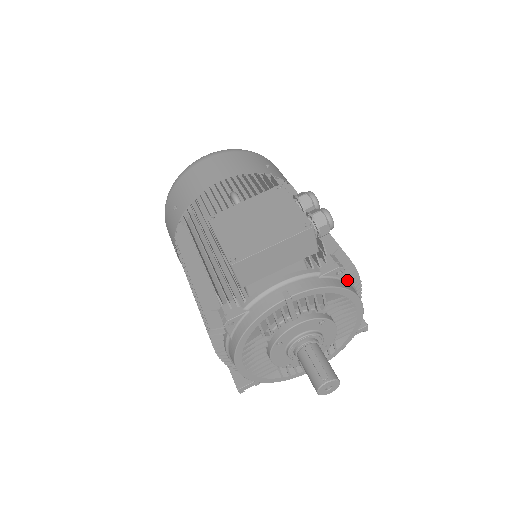
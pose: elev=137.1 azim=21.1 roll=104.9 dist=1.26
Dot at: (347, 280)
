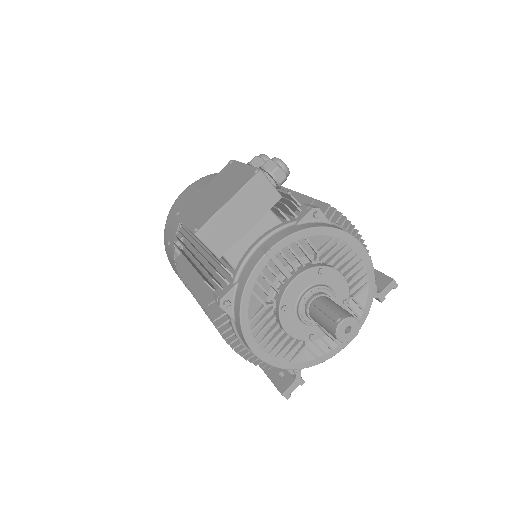
Dot at: (333, 224)
